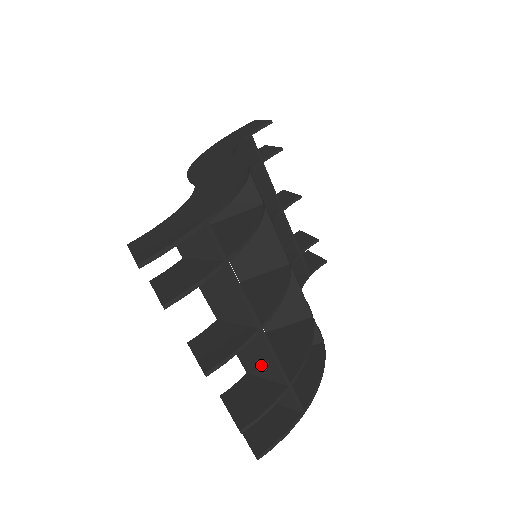
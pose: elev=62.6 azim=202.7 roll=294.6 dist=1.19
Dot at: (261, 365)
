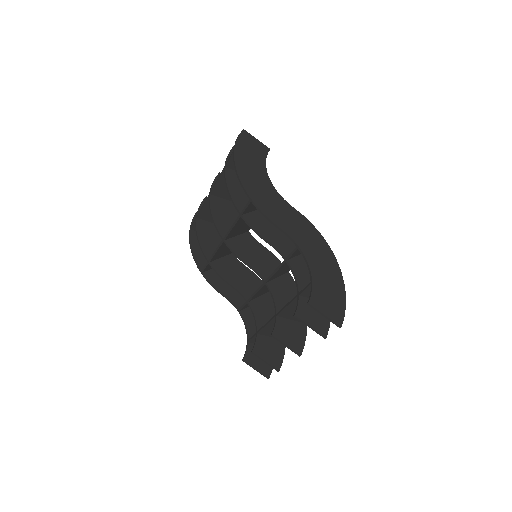
Dot at: occluded
